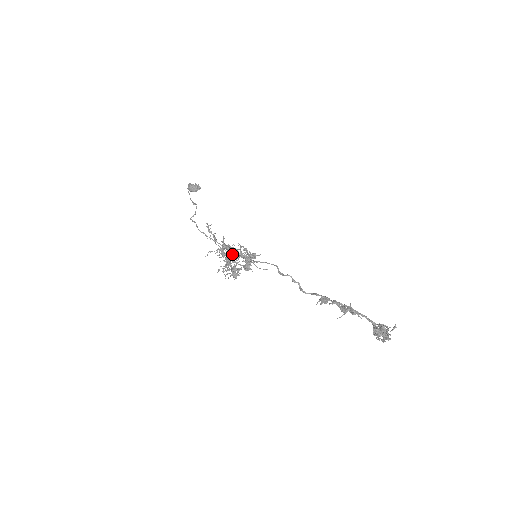
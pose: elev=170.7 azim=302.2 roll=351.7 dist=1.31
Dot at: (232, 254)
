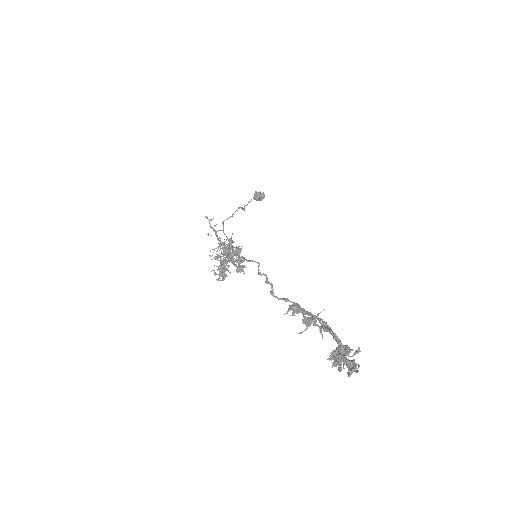
Dot at: (219, 250)
